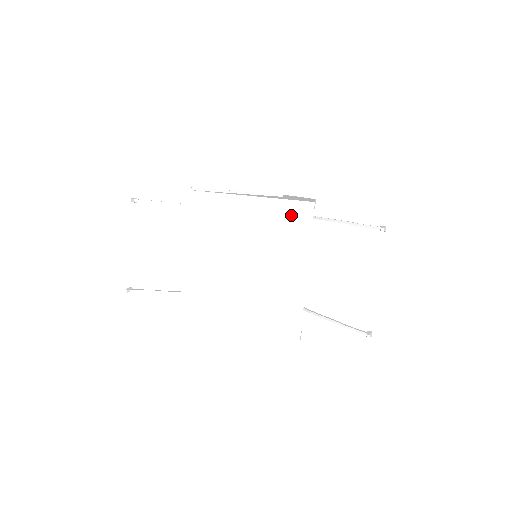
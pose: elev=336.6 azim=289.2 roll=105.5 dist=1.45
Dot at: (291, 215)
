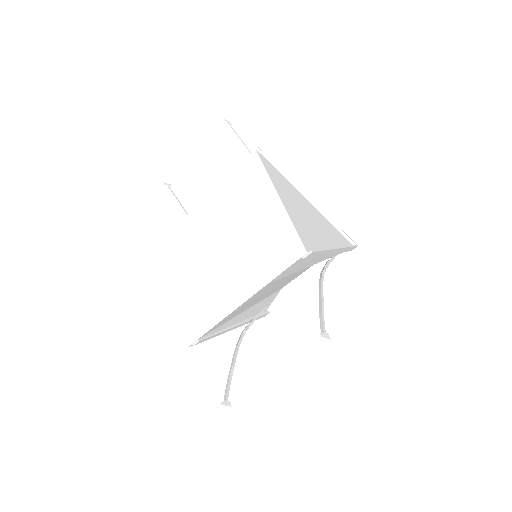
Dot at: (284, 243)
